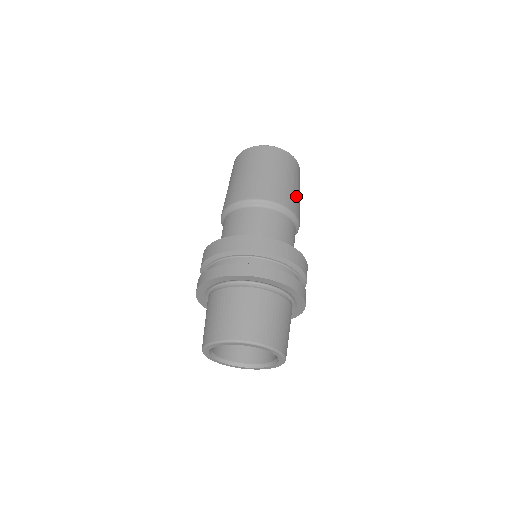
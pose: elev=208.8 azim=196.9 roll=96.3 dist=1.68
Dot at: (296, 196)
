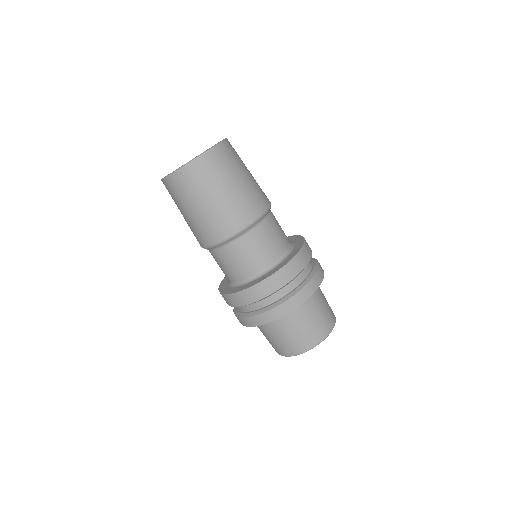
Dot at: (252, 188)
